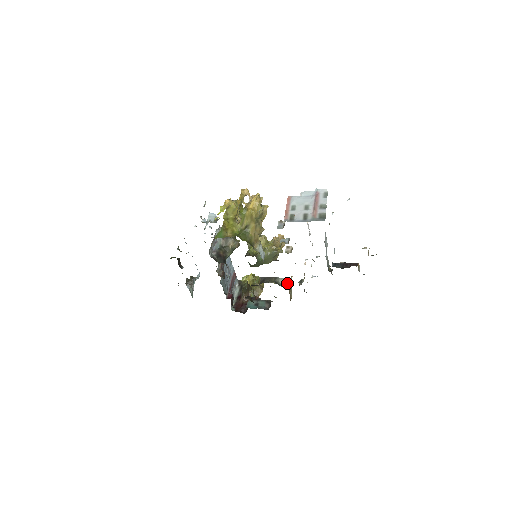
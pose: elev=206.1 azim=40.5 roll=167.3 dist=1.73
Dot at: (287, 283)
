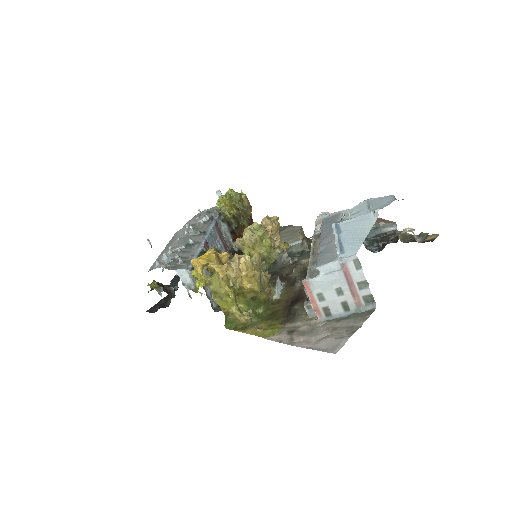
Dot at: (302, 246)
